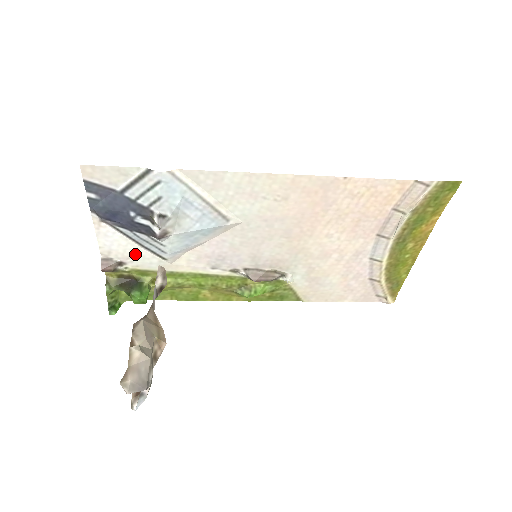
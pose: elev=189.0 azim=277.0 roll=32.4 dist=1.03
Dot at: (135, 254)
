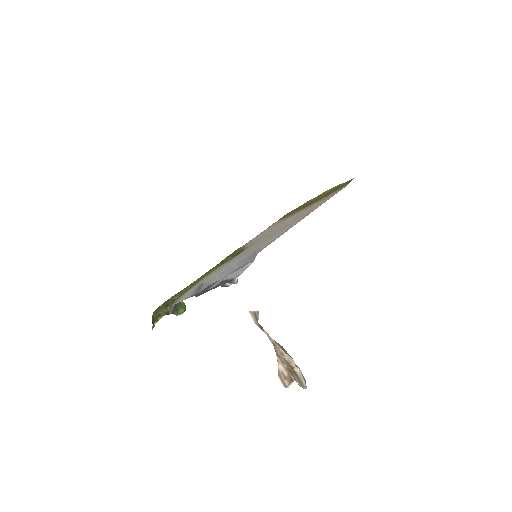
Dot at: (188, 293)
